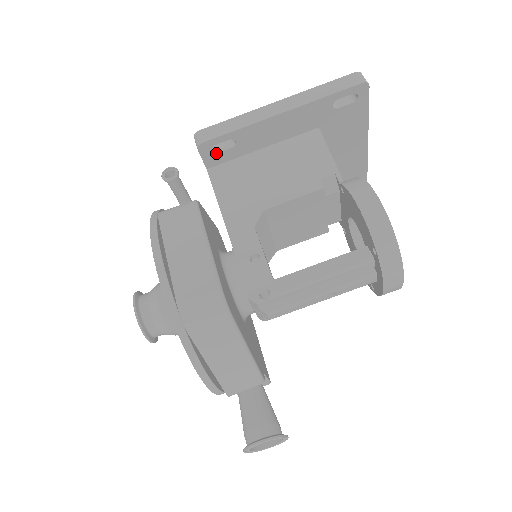
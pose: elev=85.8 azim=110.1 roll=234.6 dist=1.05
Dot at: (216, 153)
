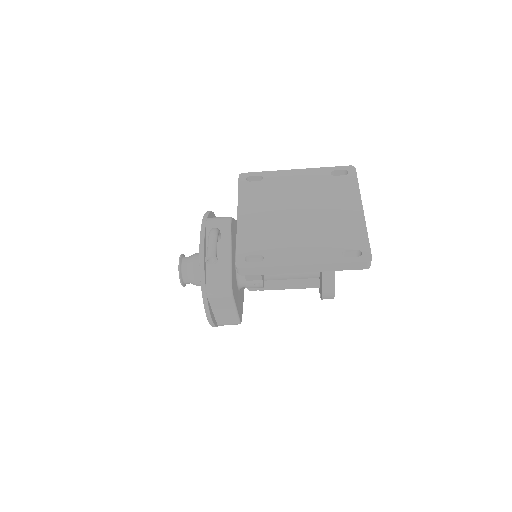
Dot at: occluded
